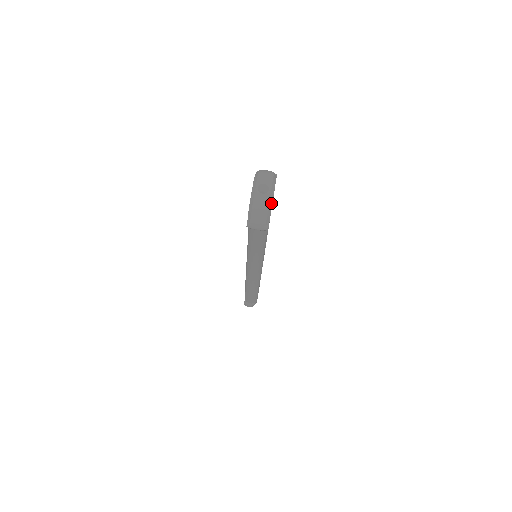
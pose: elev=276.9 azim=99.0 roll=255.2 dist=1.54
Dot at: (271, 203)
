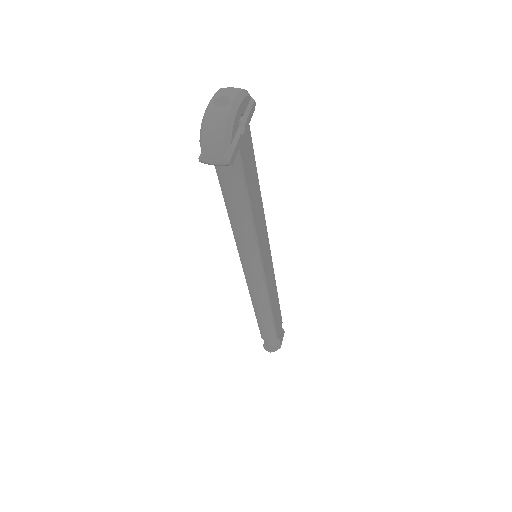
Dot at: (232, 119)
